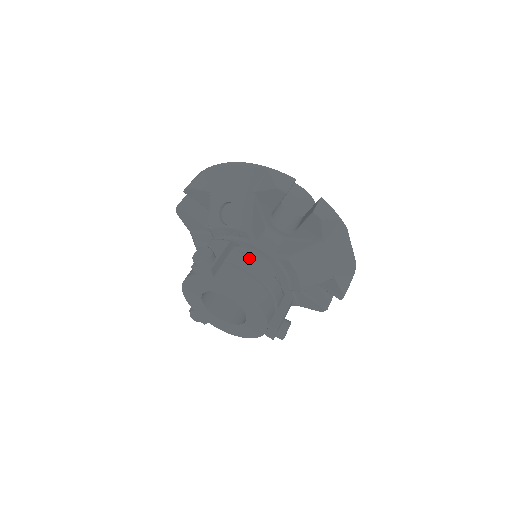
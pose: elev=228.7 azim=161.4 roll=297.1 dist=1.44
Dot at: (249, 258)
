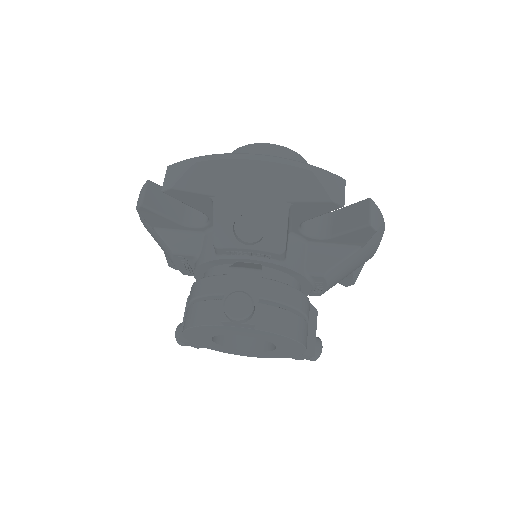
Dot at: (284, 287)
